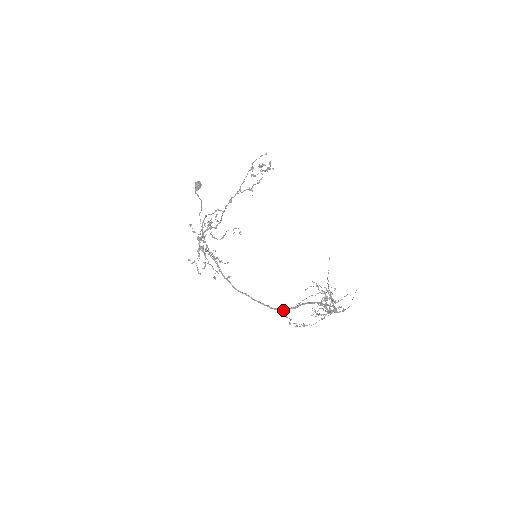
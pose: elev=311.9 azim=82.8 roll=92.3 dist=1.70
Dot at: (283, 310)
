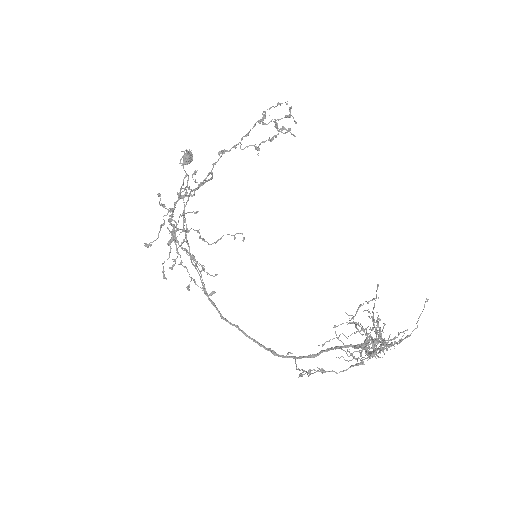
Dot at: (294, 358)
